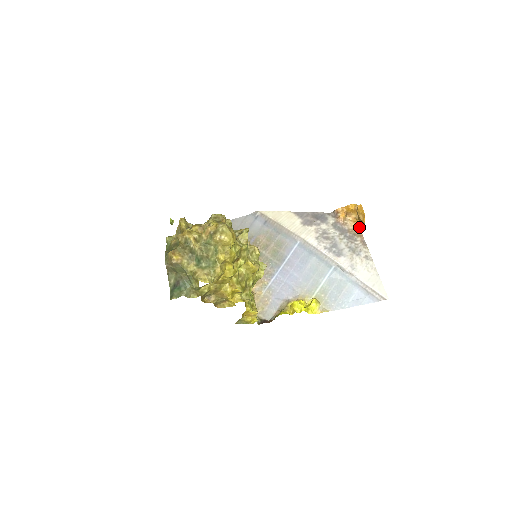
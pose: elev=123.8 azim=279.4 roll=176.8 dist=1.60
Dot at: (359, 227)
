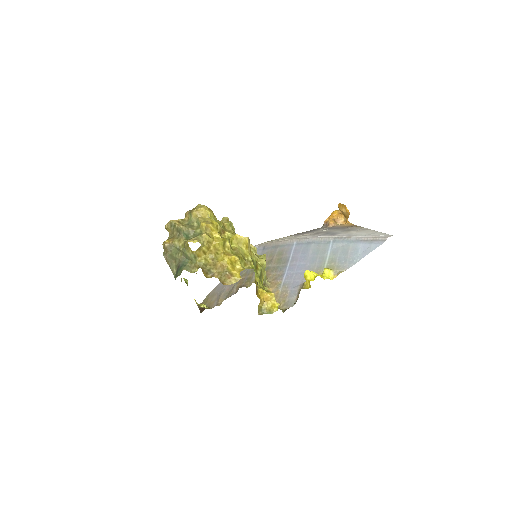
Dot at: (351, 224)
